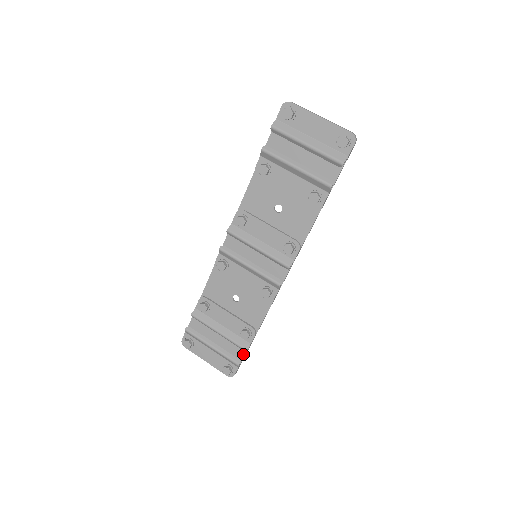
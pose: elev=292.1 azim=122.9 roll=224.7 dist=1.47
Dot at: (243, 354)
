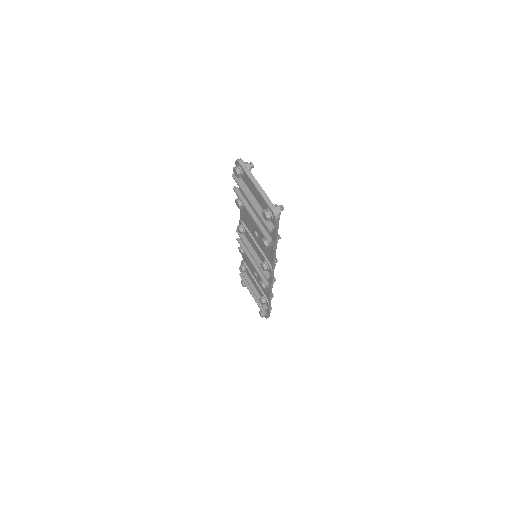
Dot at: (268, 310)
